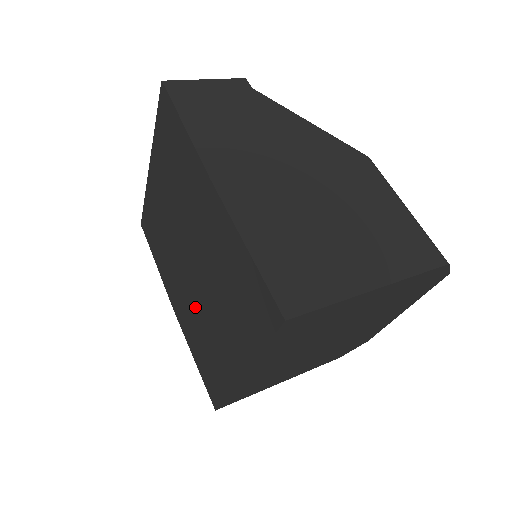
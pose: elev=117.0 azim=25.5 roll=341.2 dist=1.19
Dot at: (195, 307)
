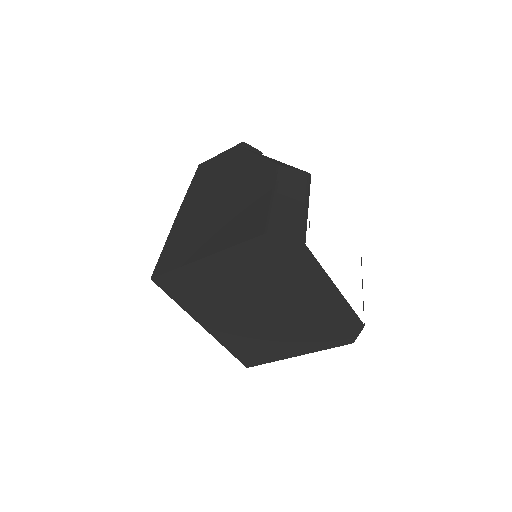
Dot at: occluded
